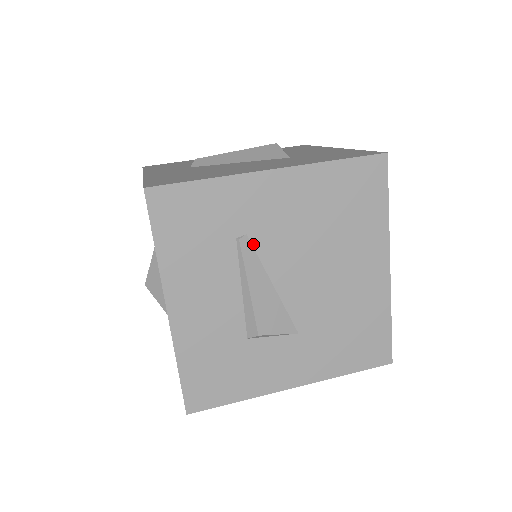
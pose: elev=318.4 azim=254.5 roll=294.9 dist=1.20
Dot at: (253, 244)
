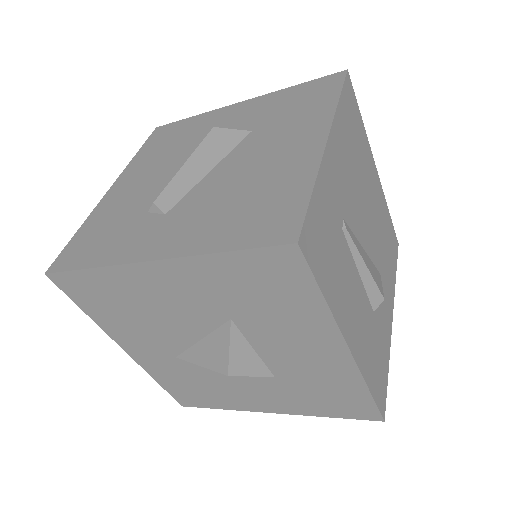
Dot at: (347, 224)
